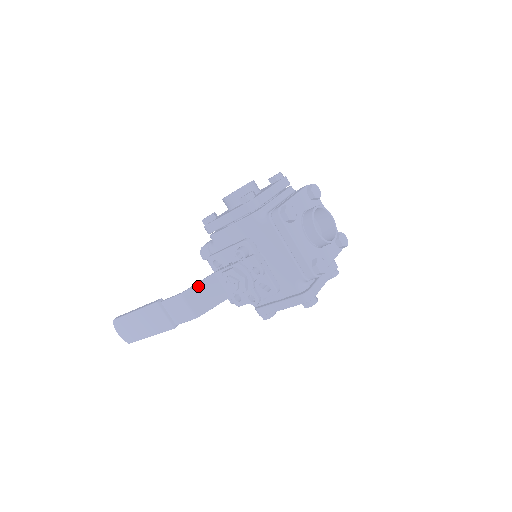
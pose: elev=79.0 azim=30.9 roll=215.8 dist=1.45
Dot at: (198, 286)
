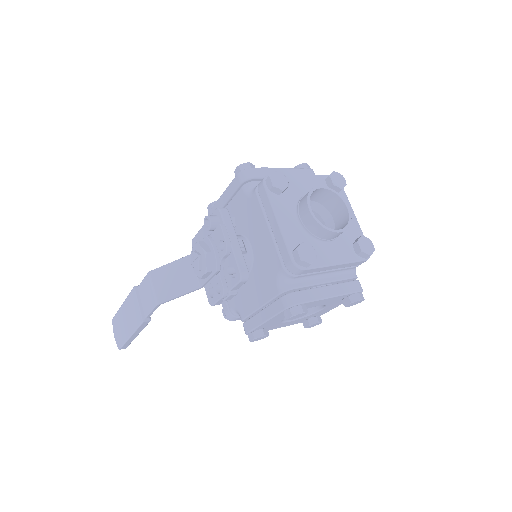
Dot at: (169, 266)
